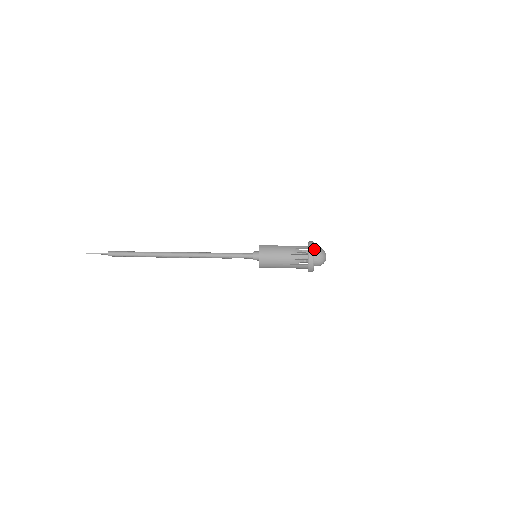
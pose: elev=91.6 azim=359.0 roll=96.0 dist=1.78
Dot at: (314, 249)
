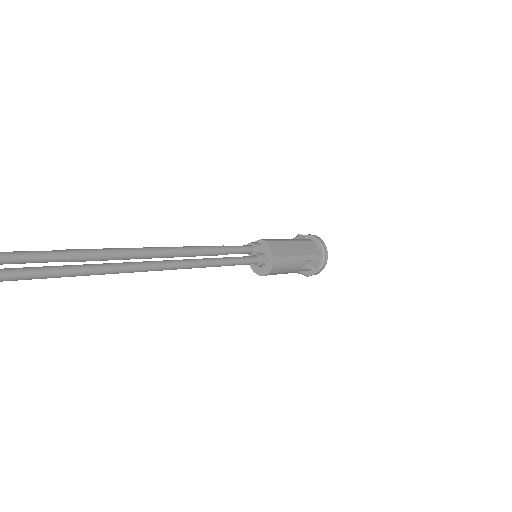
Dot at: occluded
